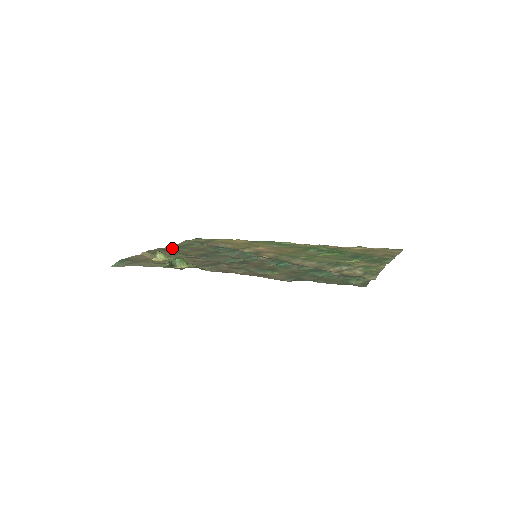
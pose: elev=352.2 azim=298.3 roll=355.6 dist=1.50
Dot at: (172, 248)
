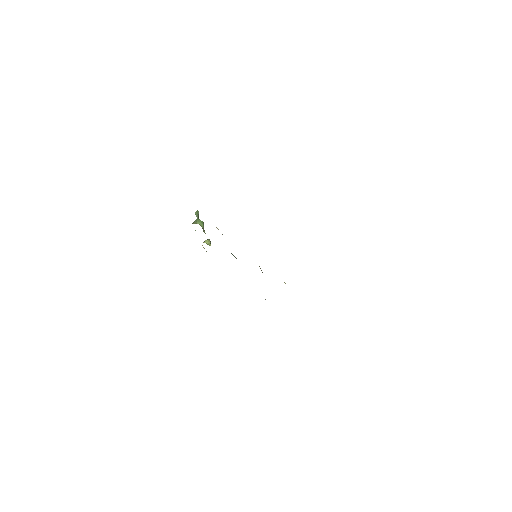
Dot at: occluded
